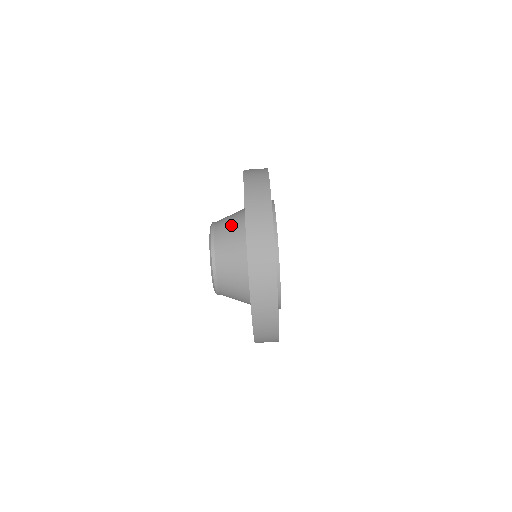
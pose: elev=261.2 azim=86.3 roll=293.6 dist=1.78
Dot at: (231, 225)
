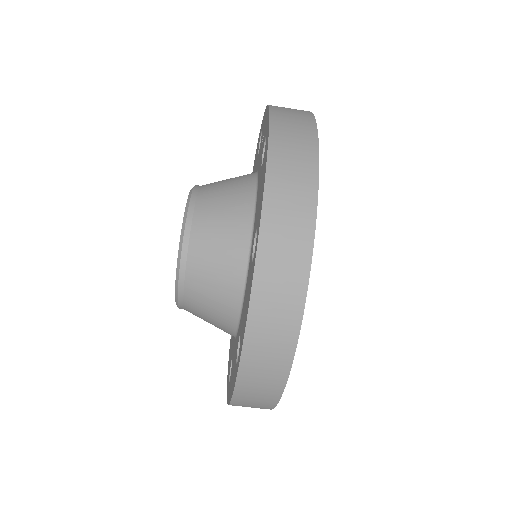
Dot at: (227, 203)
